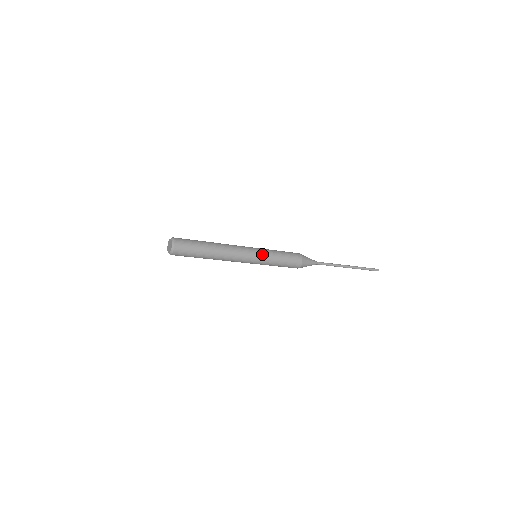
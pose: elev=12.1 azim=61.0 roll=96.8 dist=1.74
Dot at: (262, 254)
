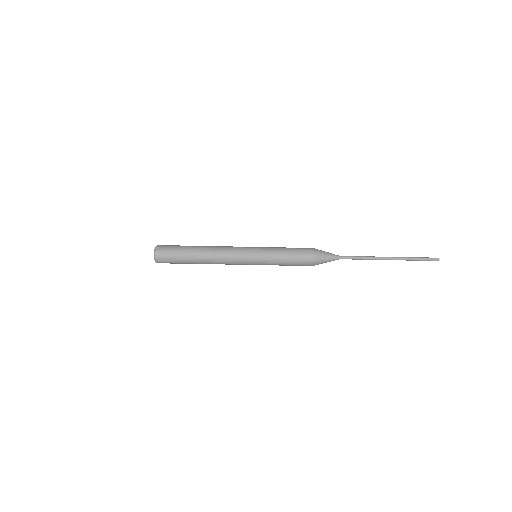
Dot at: (259, 247)
